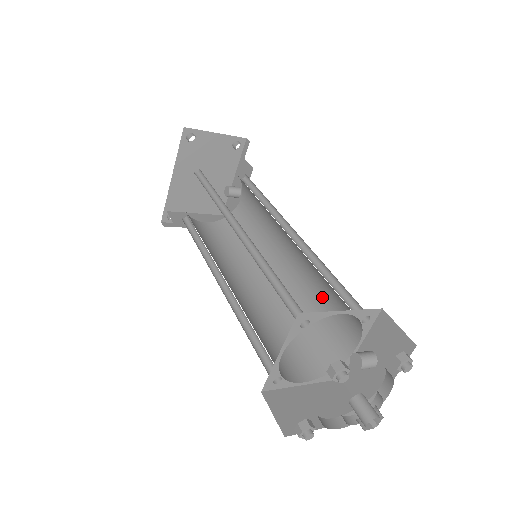
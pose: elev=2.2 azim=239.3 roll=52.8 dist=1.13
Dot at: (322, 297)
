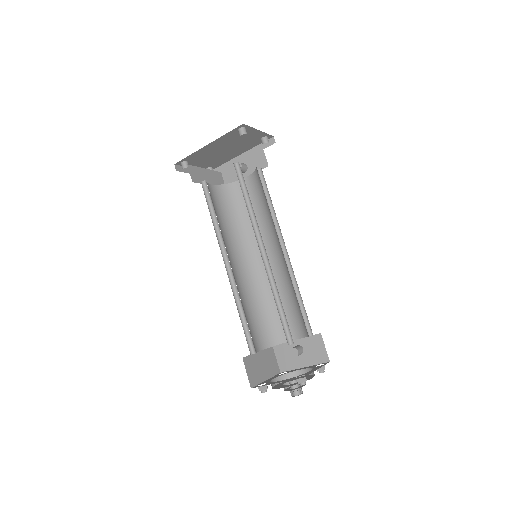
Dot at: (285, 300)
